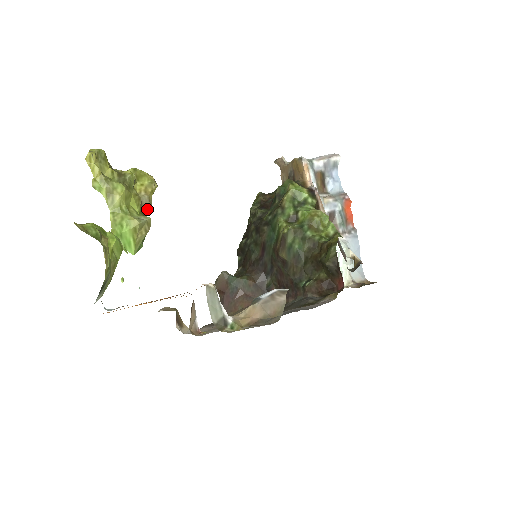
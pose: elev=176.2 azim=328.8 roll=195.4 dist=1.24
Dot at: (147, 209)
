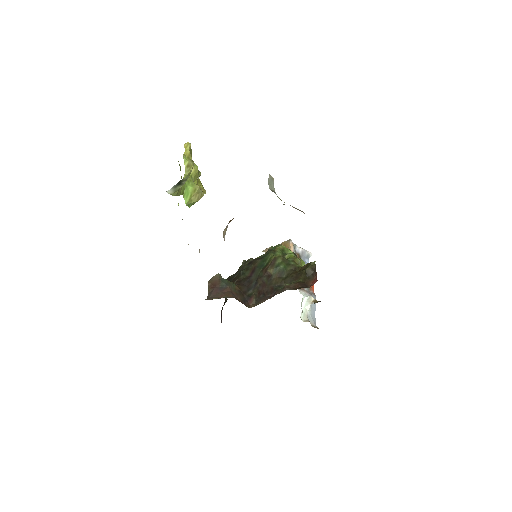
Dot at: occluded
